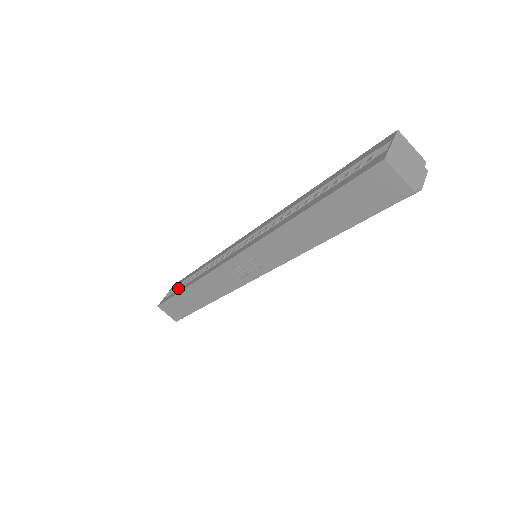
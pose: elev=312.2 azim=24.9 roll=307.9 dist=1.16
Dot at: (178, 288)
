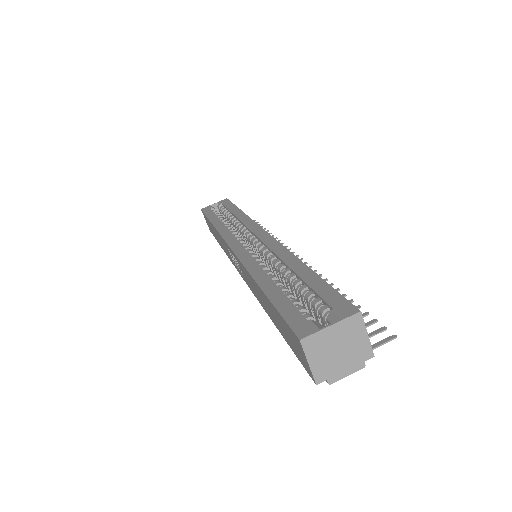
Dot at: (223, 207)
